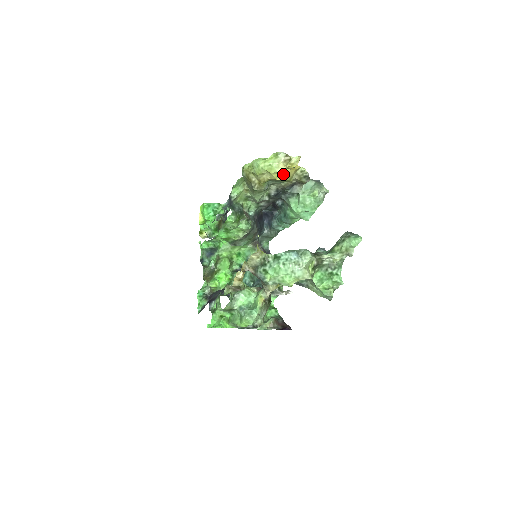
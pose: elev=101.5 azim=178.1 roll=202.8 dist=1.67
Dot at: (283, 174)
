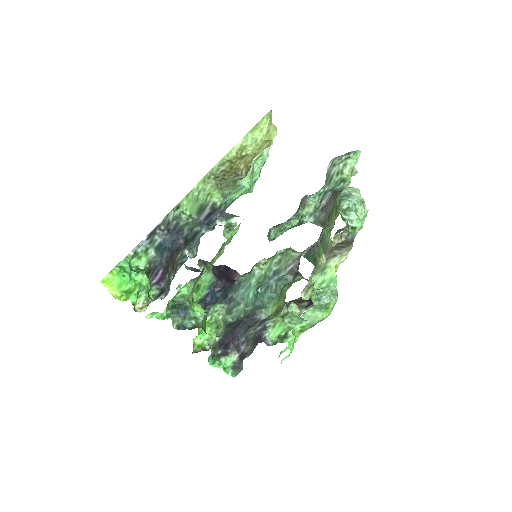
Dot at: occluded
